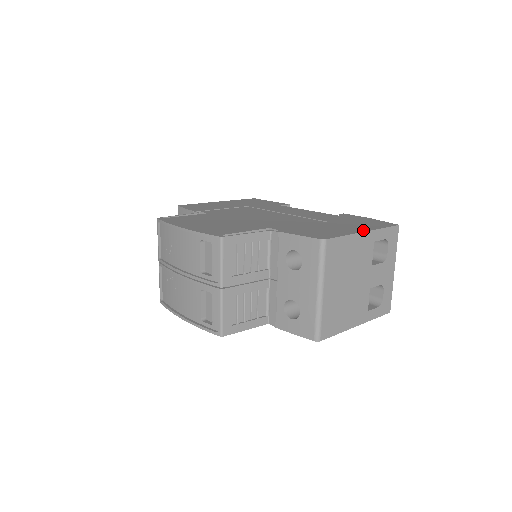
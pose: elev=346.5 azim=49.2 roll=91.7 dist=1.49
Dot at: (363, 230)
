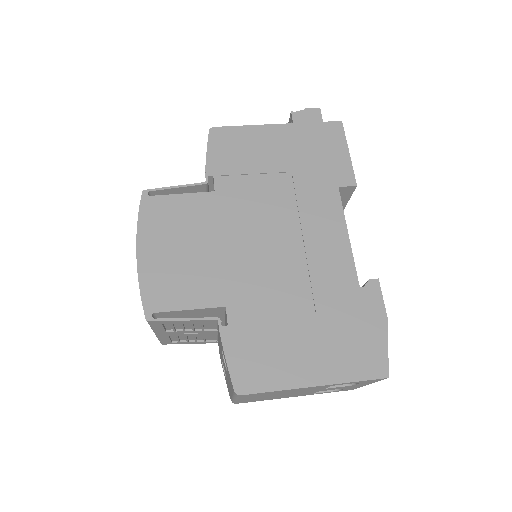
Dot at: (317, 380)
